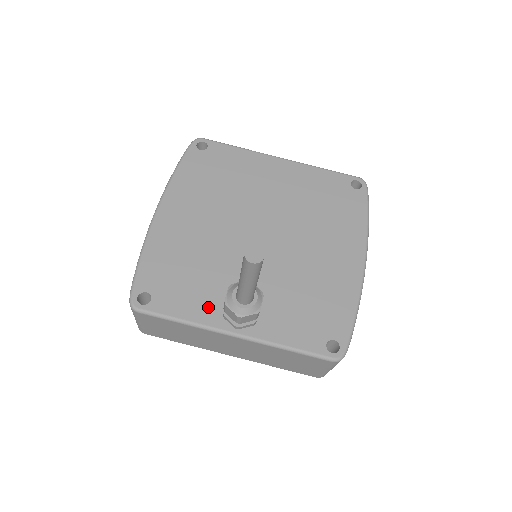
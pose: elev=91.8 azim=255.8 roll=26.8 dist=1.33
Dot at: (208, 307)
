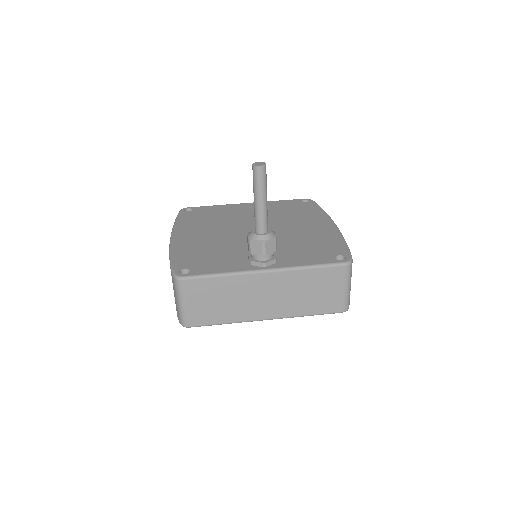
Dot at: (236, 264)
